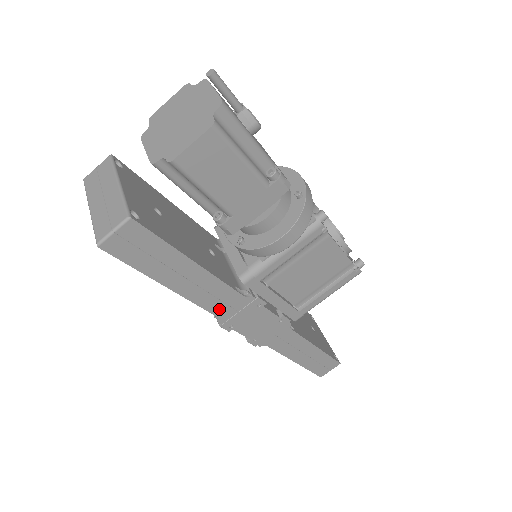
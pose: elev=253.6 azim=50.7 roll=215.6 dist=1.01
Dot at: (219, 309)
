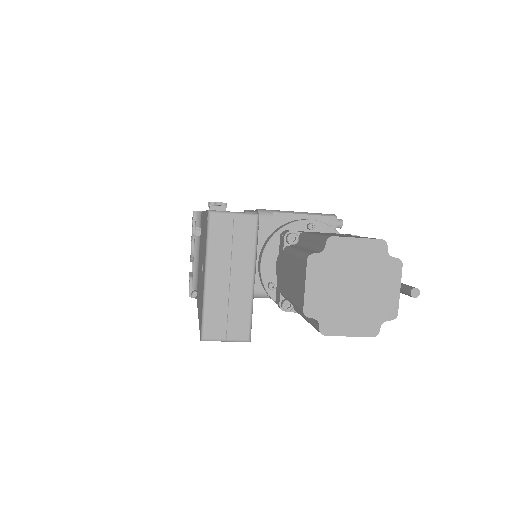
Dot at: occluded
